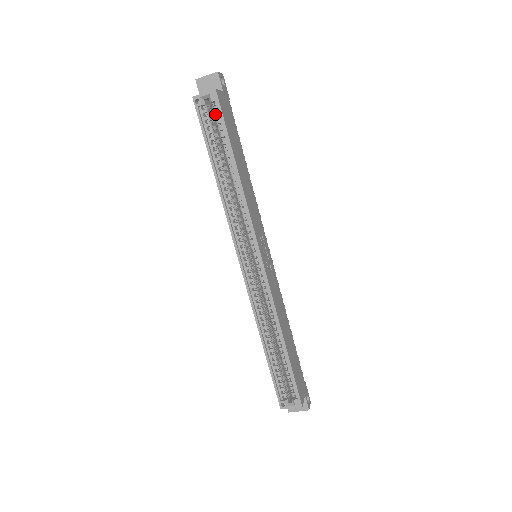
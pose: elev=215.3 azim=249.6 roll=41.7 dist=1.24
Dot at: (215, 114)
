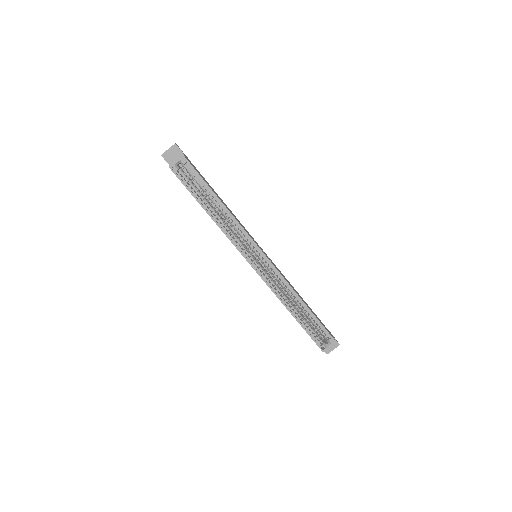
Dot at: (189, 172)
